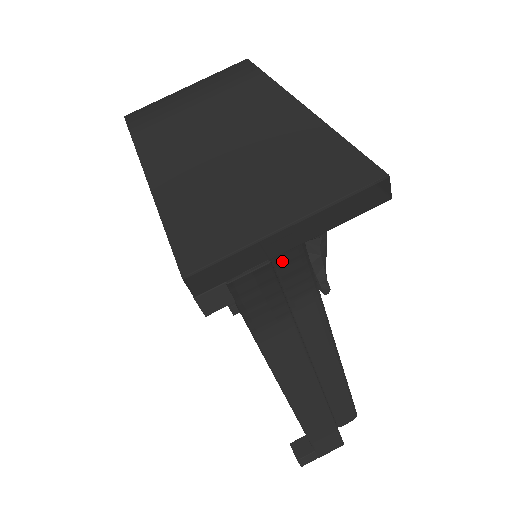
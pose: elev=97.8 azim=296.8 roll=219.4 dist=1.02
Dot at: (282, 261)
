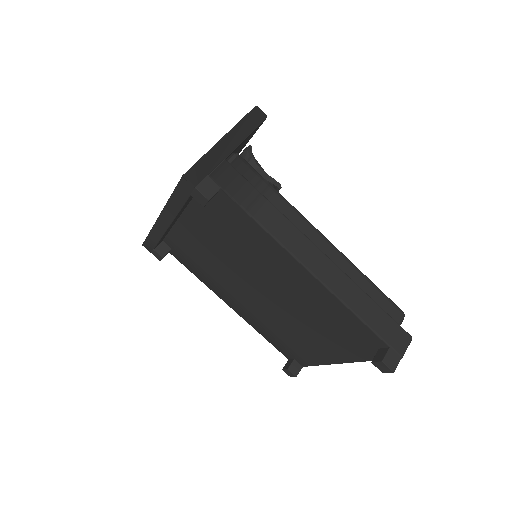
Dot at: (236, 168)
